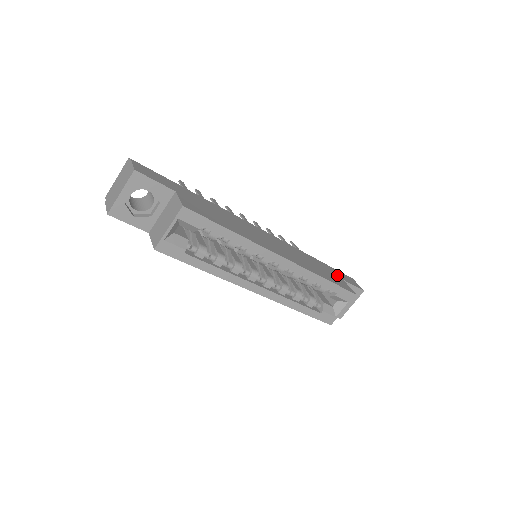
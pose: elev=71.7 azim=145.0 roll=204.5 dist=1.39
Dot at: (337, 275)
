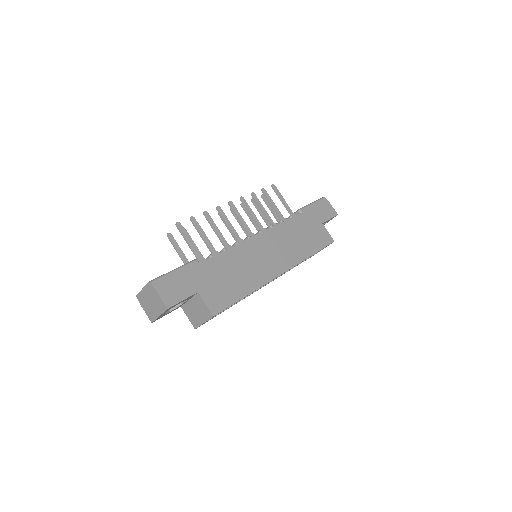
Dot at: (317, 222)
